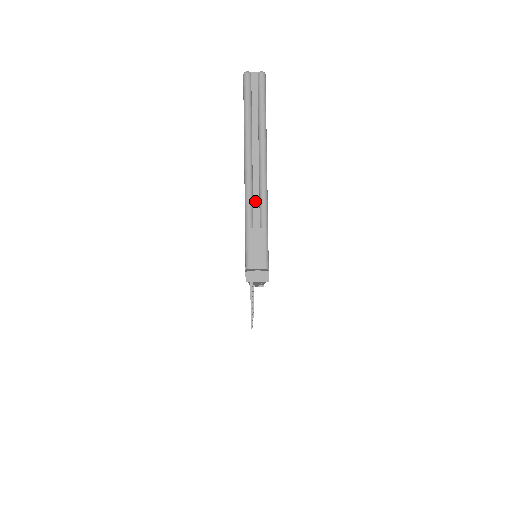
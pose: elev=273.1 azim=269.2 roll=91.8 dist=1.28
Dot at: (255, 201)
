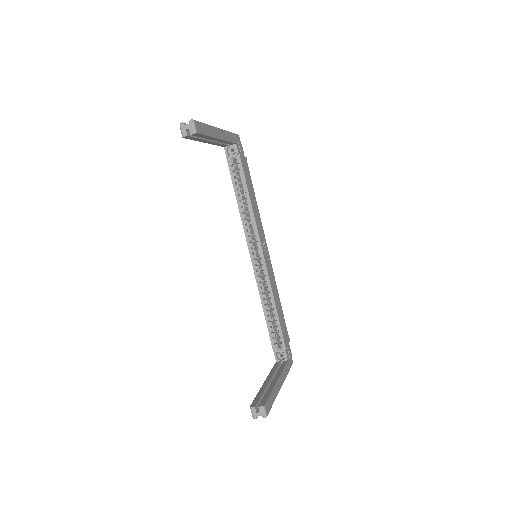
Dot at: occluded
